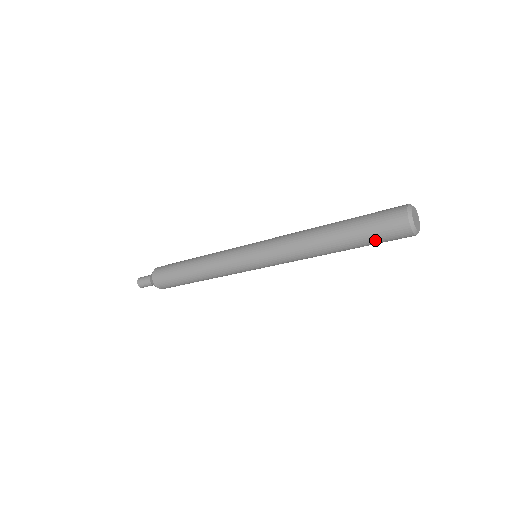
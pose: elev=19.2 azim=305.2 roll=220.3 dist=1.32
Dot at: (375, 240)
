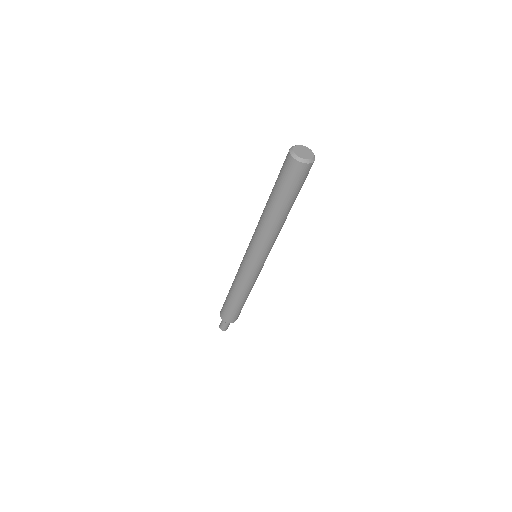
Dot at: (285, 185)
